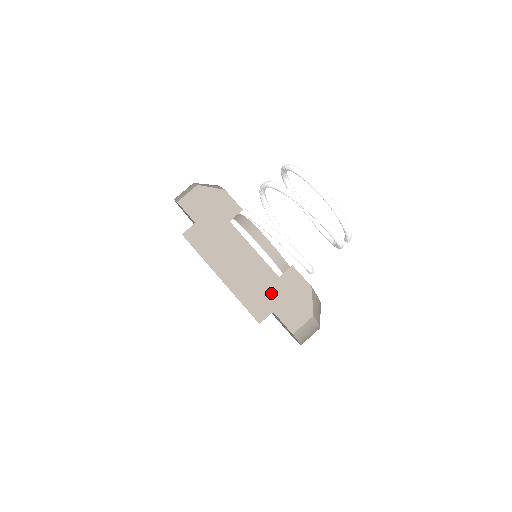
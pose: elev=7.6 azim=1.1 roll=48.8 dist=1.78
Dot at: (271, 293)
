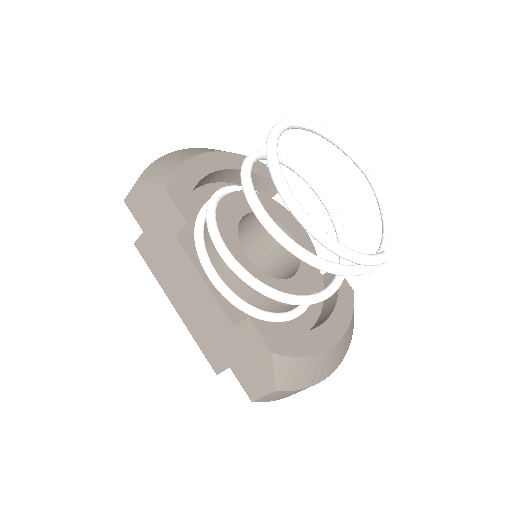
Dot at: (226, 344)
